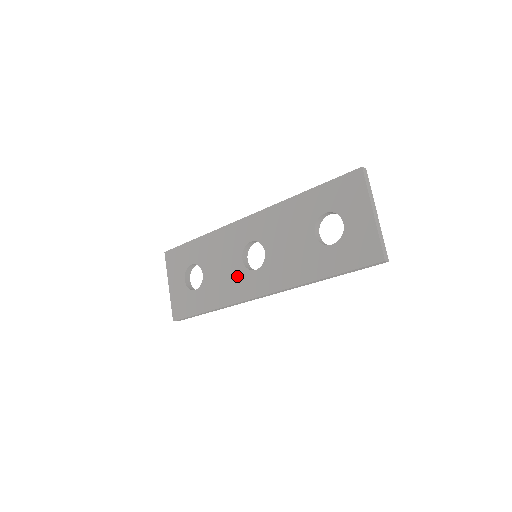
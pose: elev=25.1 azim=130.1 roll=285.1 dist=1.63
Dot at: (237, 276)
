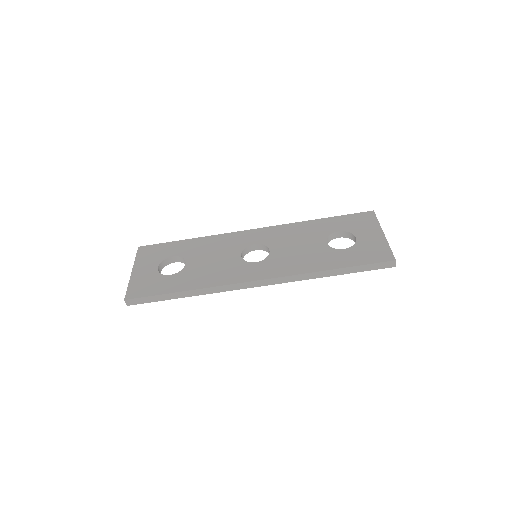
Dot at: (231, 266)
